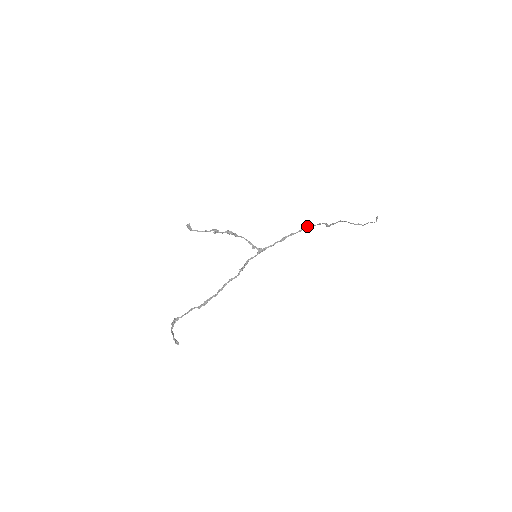
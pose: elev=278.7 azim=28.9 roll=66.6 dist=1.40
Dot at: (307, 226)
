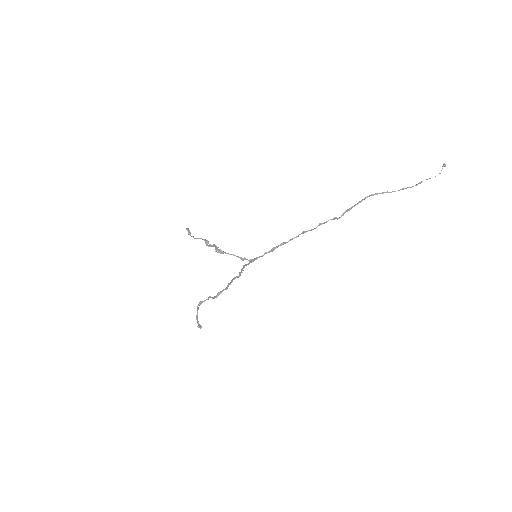
Dot at: occluded
